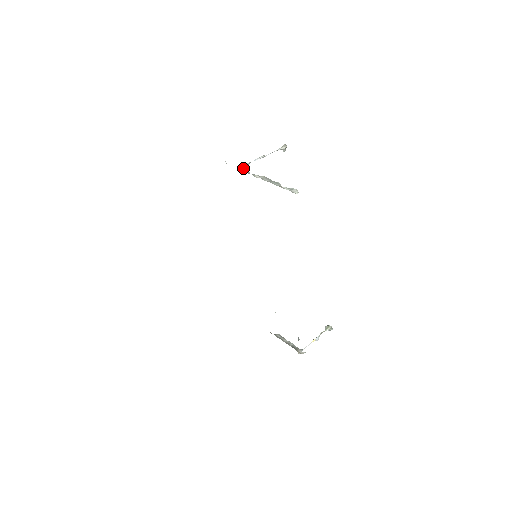
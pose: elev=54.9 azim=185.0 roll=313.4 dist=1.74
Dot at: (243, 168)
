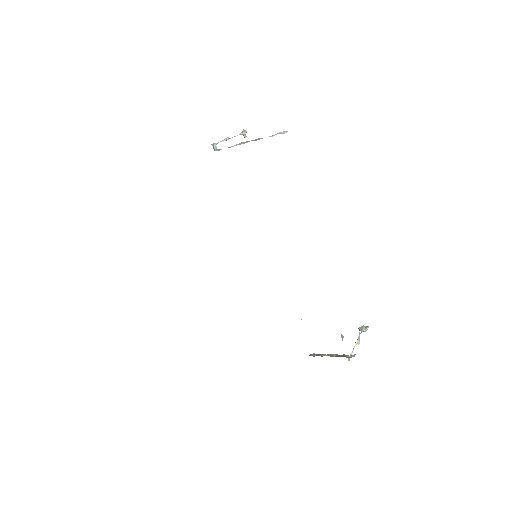
Dot at: (213, 147)
